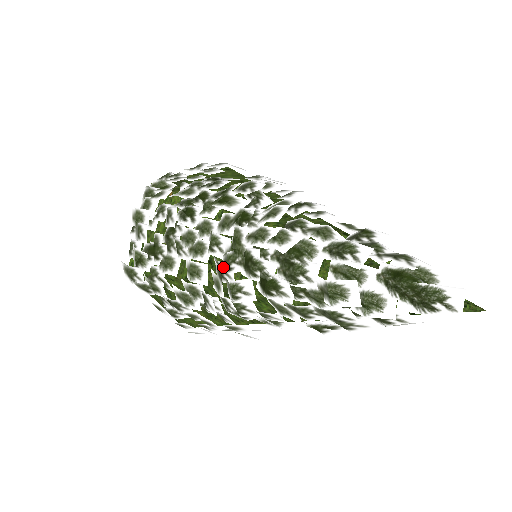
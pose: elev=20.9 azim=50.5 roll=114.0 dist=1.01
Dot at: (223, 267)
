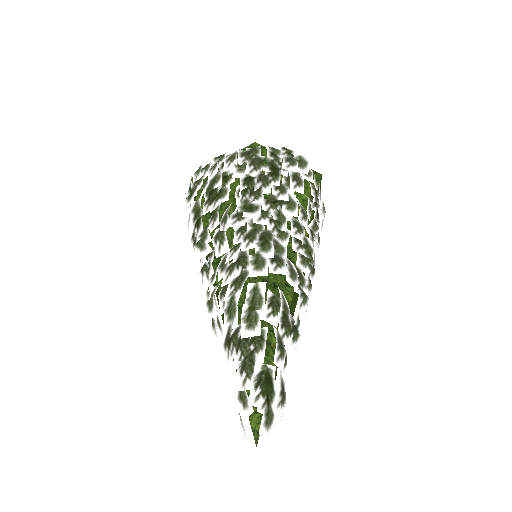
Dot at: occluded
